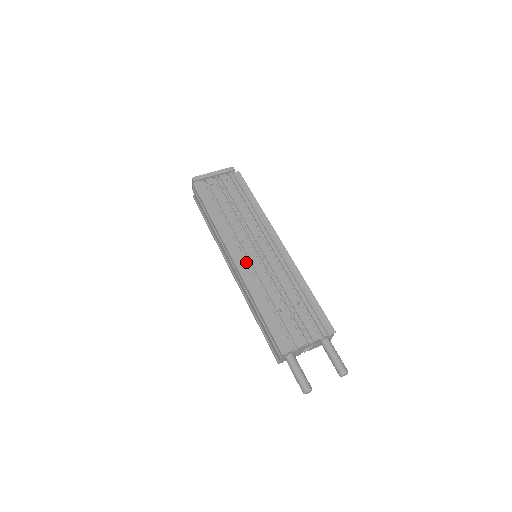
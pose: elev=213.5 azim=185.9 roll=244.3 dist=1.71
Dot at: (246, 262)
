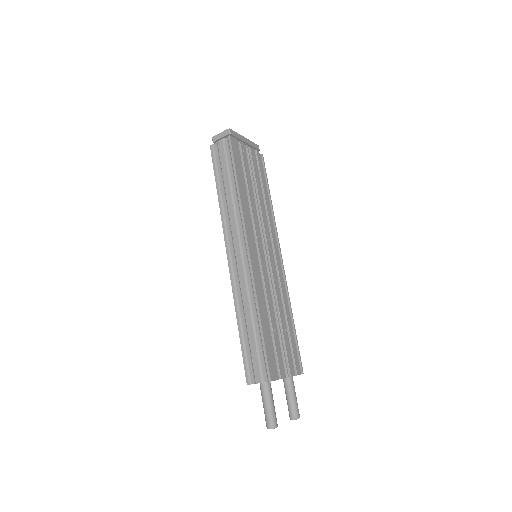
Dot at: (258, 260)
